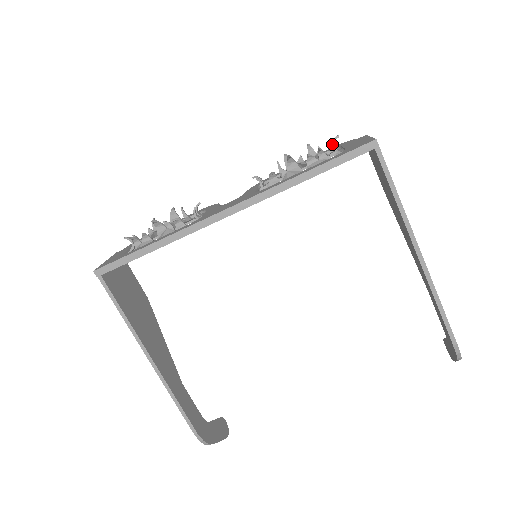
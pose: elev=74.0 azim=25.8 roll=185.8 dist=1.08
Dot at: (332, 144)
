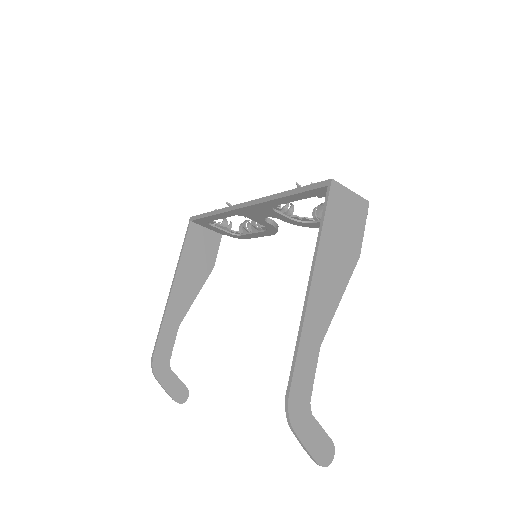
Dot at: occluded
